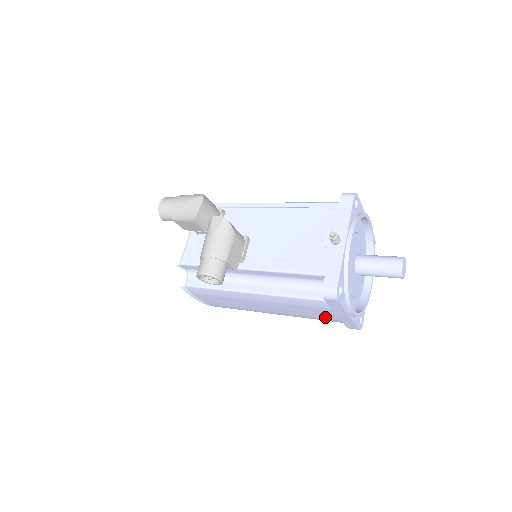
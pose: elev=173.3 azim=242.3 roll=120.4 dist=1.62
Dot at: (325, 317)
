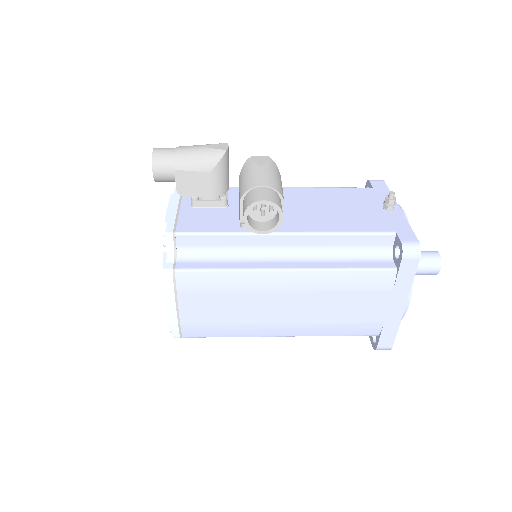
Dot at: (366, 318)
